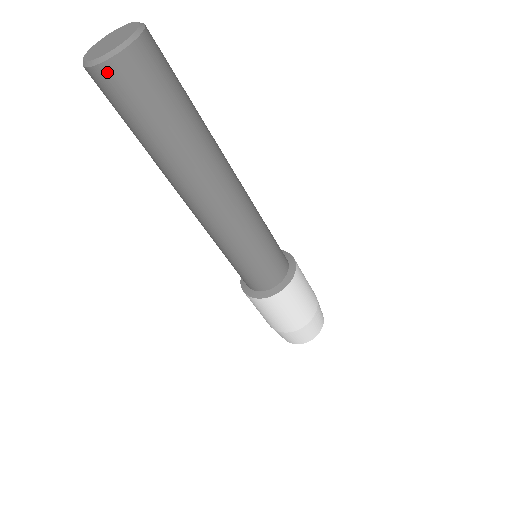
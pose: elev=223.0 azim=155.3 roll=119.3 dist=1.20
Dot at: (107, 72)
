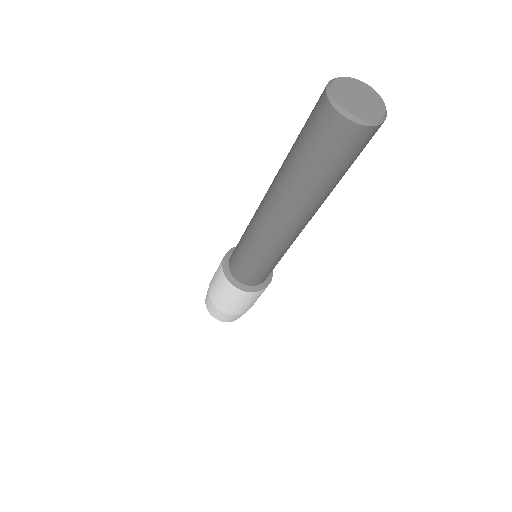
Dot at: (355, 131)
